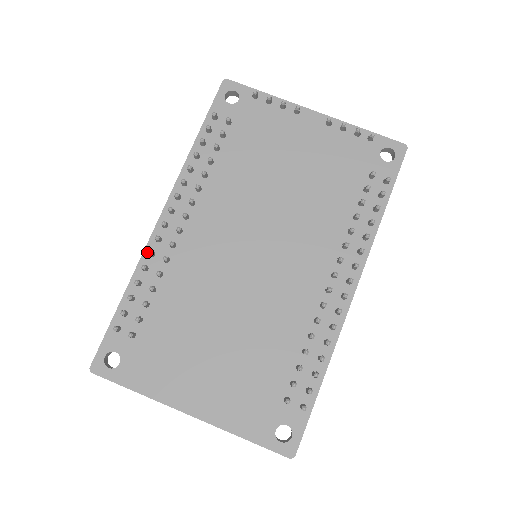
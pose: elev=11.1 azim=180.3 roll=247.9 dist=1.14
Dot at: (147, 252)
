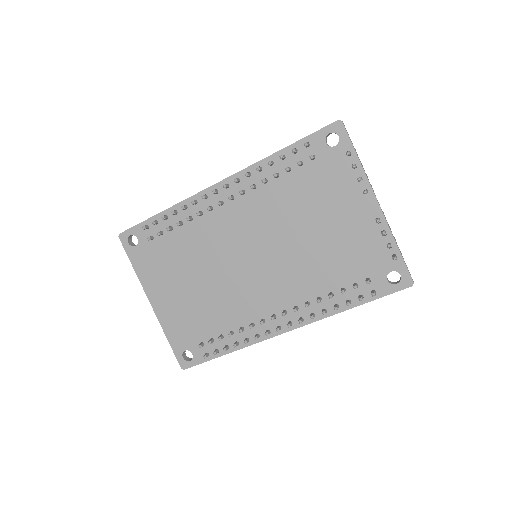
Dot at: (193, 198)
